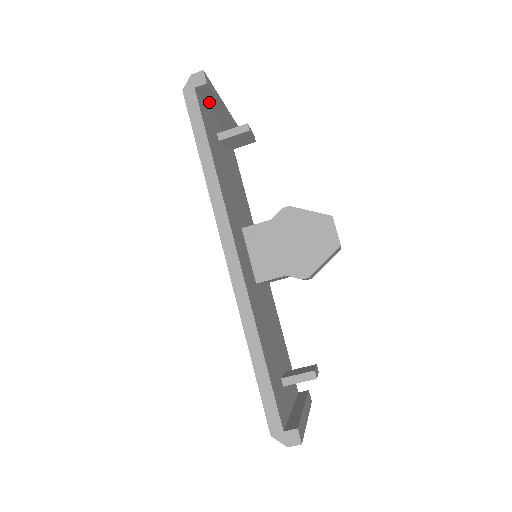
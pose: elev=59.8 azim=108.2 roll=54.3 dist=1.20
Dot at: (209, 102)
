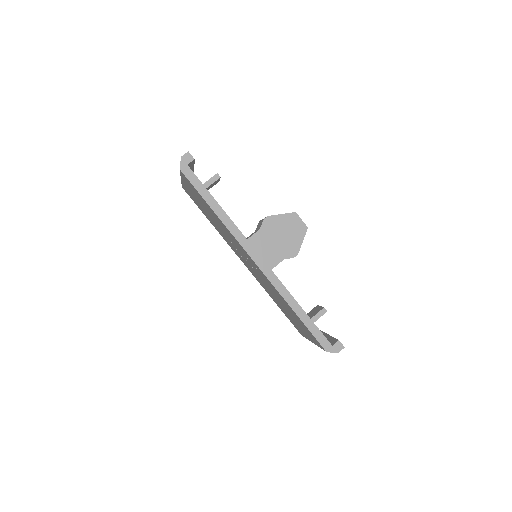
Dot at: occluded
